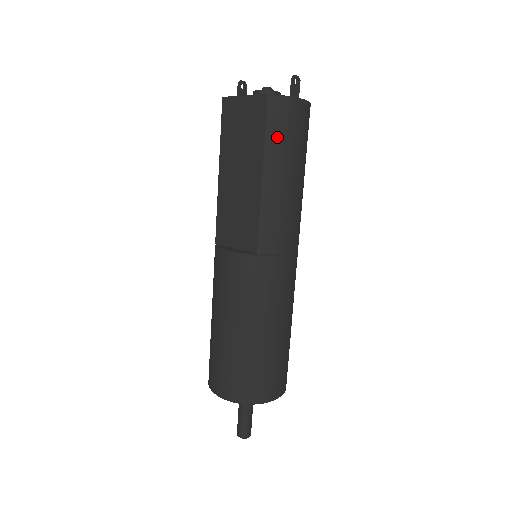
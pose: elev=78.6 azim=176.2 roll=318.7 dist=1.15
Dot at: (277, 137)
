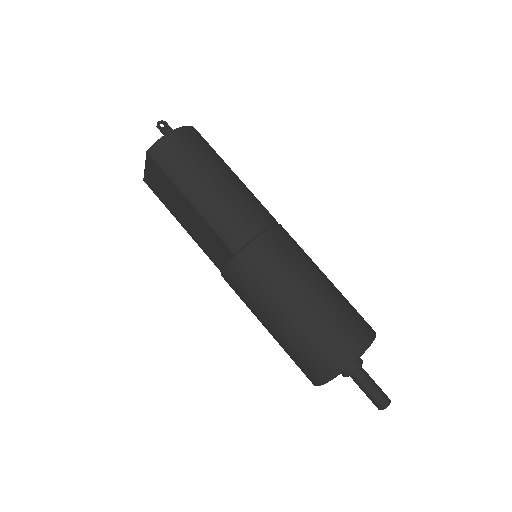
Dot at: (175, 169)
